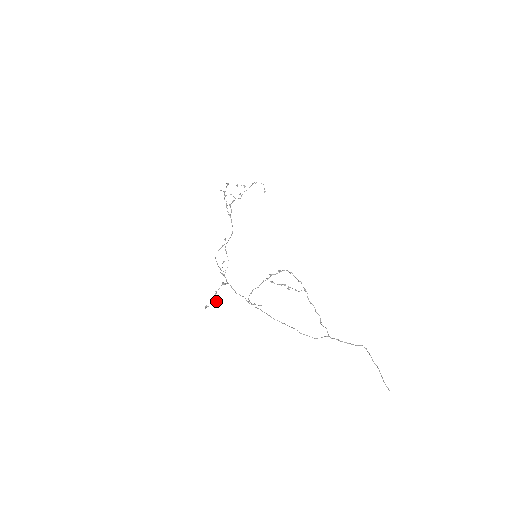
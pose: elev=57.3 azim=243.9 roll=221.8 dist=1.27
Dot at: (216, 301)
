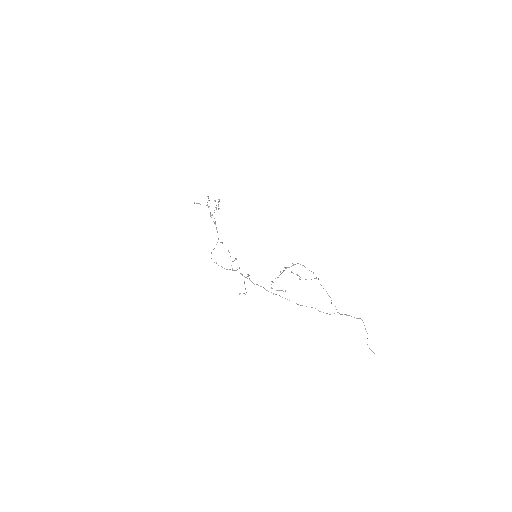
Dot at: (245, 289)
